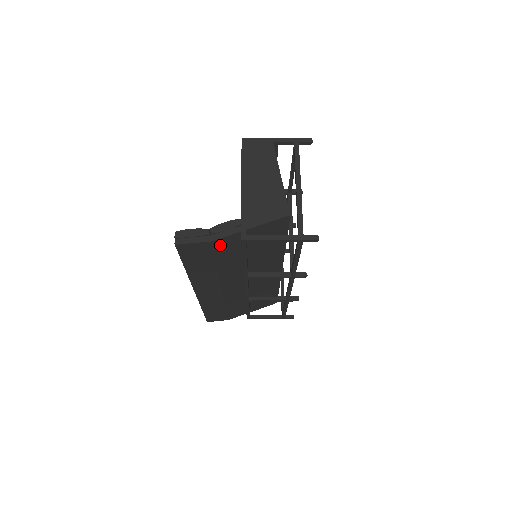
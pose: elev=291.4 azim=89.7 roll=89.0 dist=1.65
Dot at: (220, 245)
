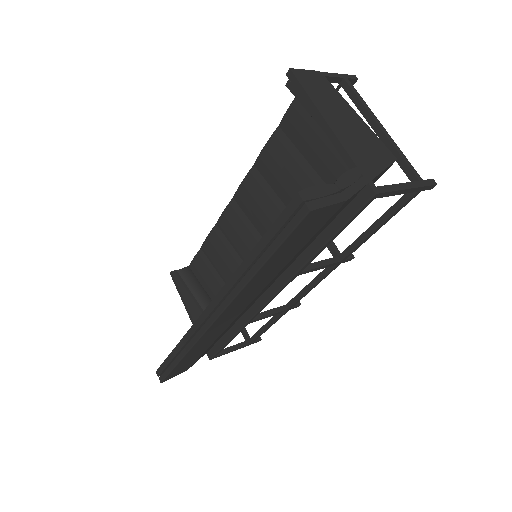
Dot at: (338, 210)
